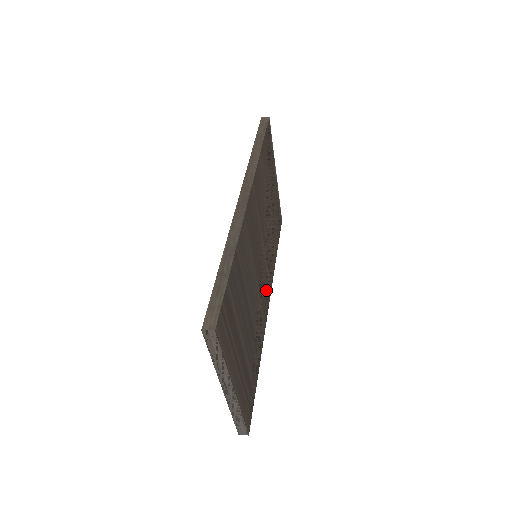
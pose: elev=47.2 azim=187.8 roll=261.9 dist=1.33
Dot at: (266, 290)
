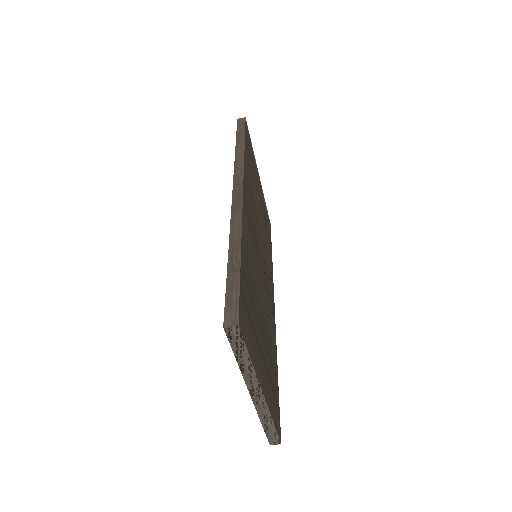
Dot at: (270, 292)
